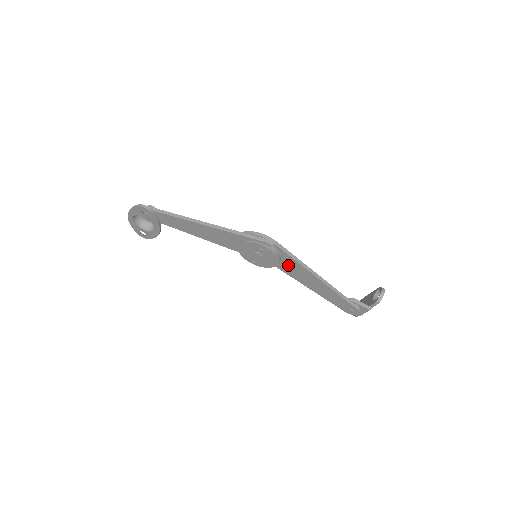
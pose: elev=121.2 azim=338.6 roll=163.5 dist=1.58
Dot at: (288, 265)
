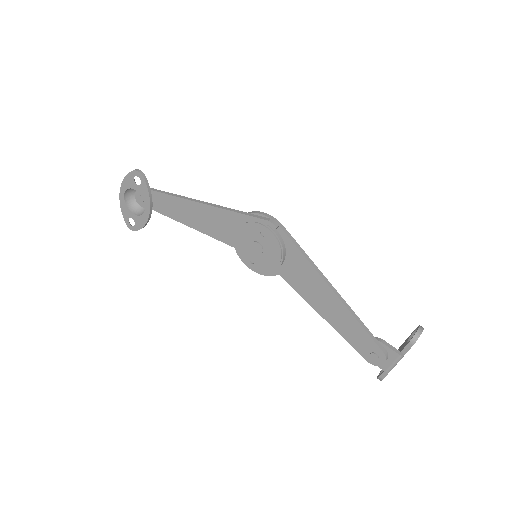
Dot at: (294, 267)
